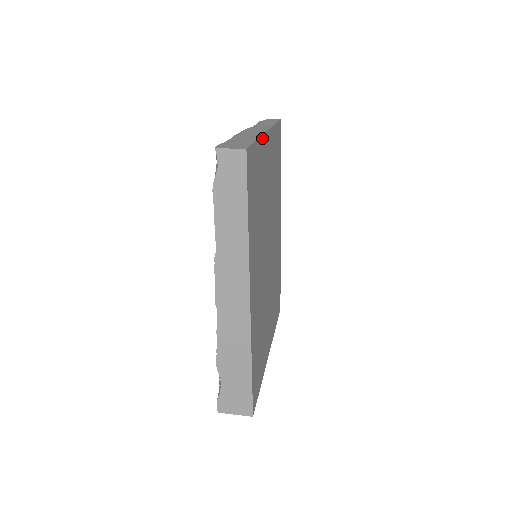
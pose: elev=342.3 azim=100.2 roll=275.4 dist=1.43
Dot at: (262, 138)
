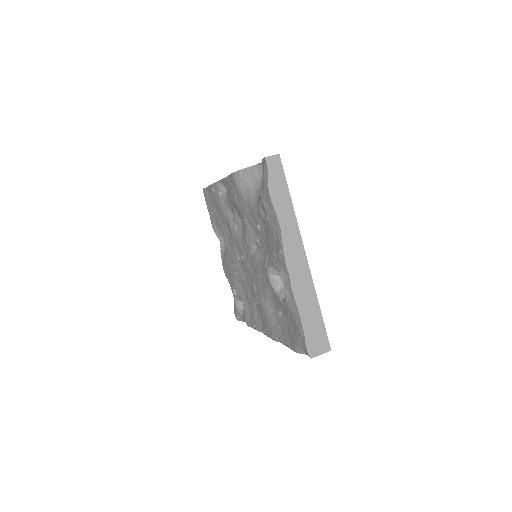
Dot at: (312, 284)
